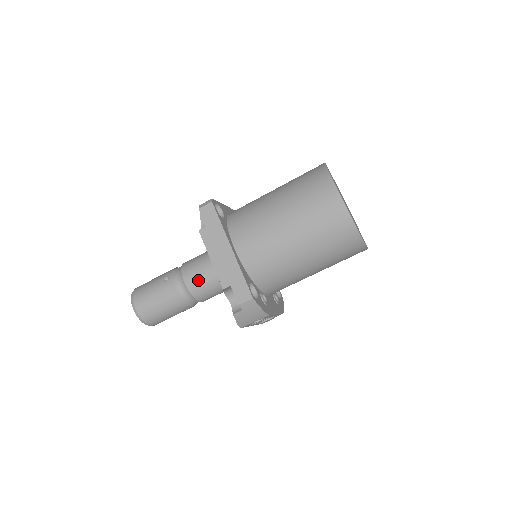
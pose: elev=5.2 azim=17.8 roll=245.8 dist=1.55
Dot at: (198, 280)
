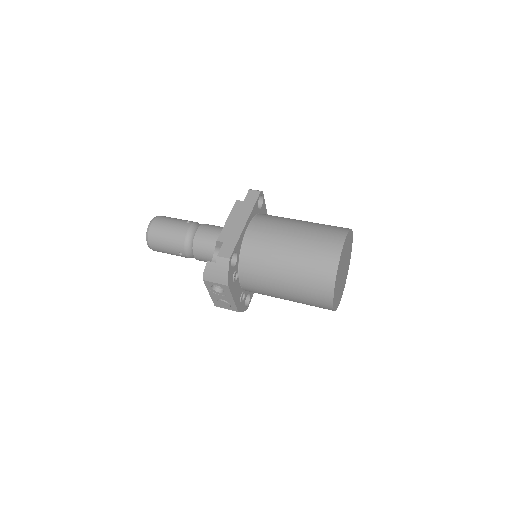
Dot at: (206, 236)
